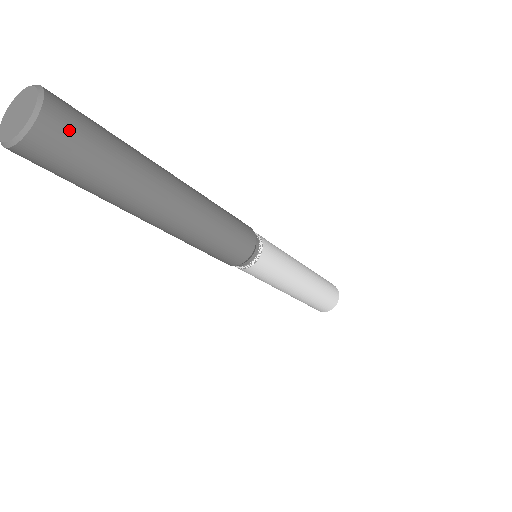
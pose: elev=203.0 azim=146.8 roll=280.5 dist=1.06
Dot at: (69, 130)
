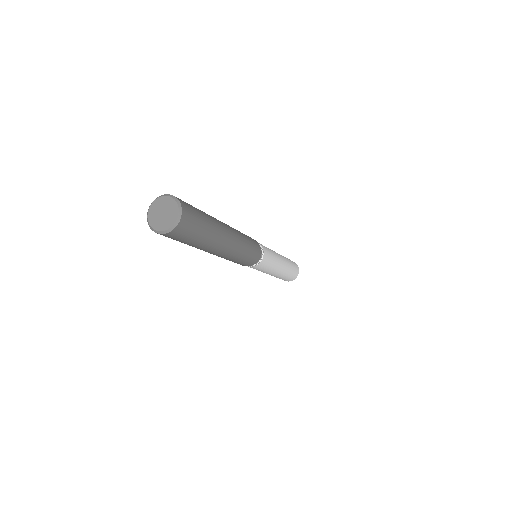
Dot at: (189, 226)
